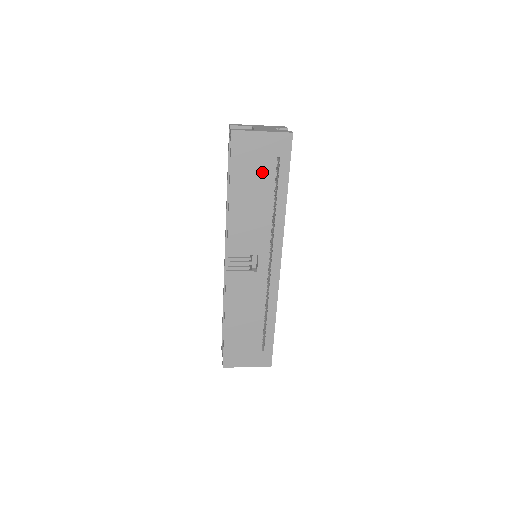
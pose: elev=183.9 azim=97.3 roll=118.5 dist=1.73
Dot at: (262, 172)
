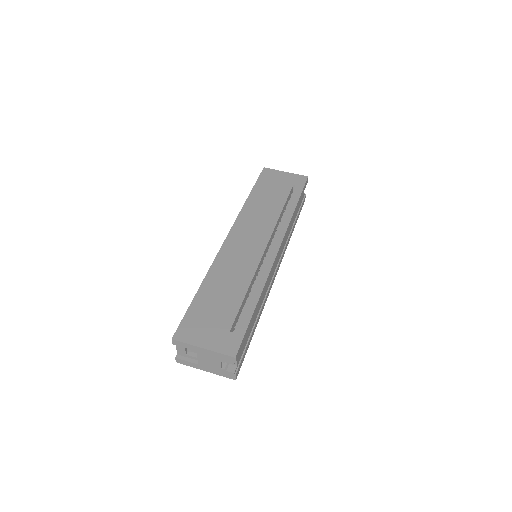
Dot at: occluded
